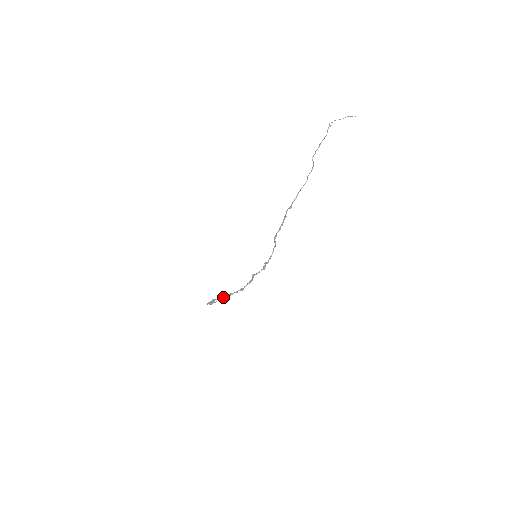
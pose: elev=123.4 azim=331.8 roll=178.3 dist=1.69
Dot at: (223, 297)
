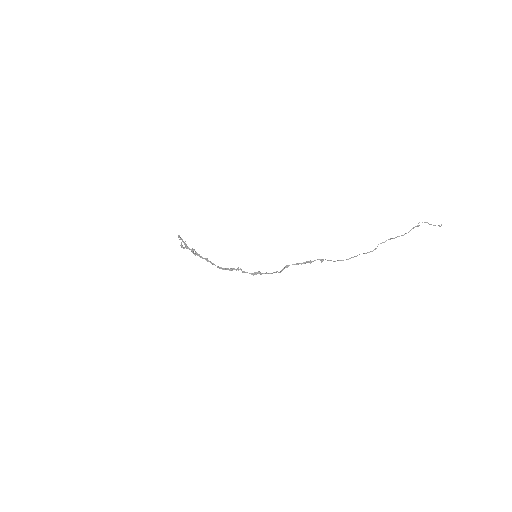
Dot at: occluded
